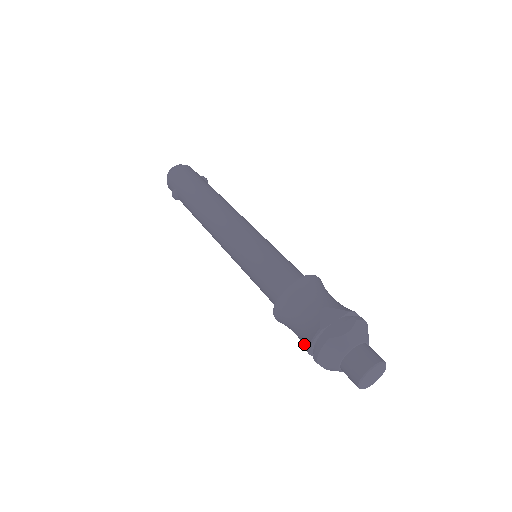
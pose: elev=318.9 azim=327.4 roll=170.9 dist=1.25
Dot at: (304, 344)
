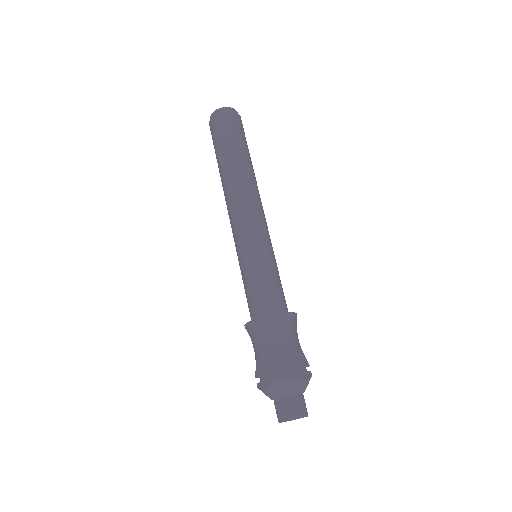
Dot at: occluded
